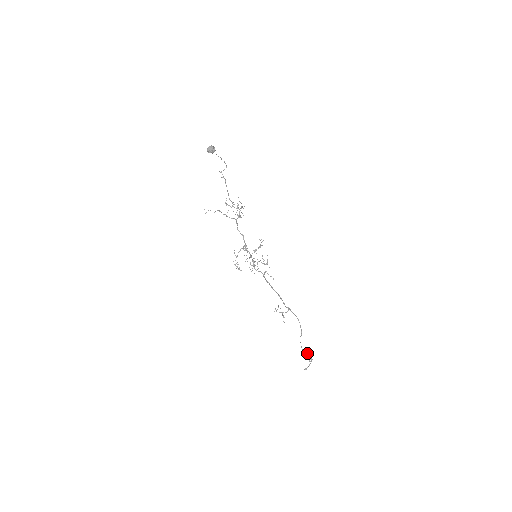
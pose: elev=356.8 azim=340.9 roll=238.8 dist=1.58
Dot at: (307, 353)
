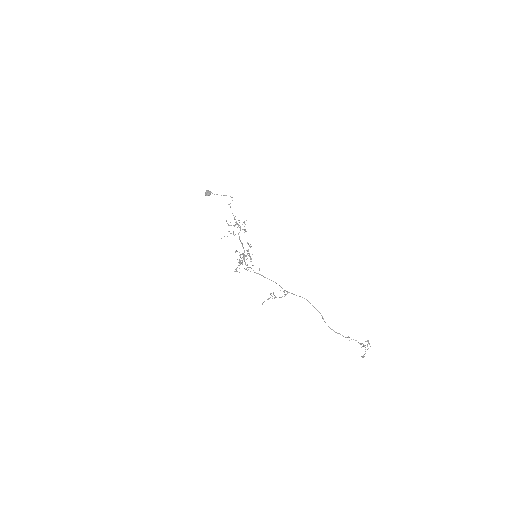
Dot at: (348, 336)
